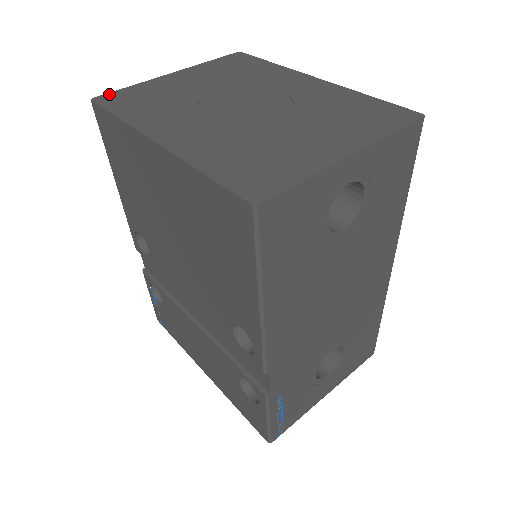
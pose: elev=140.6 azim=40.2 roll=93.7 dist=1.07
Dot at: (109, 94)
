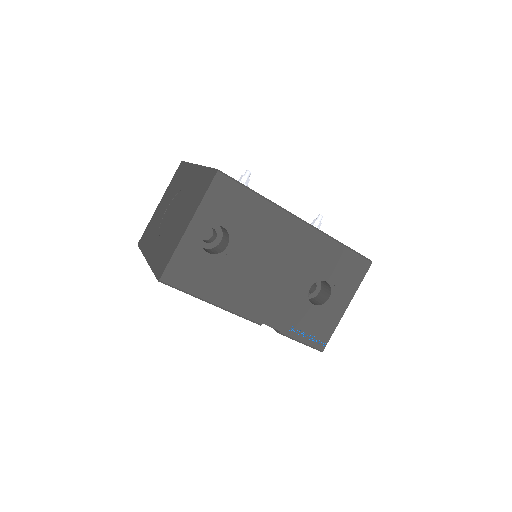
Dot at: (142, 236)
